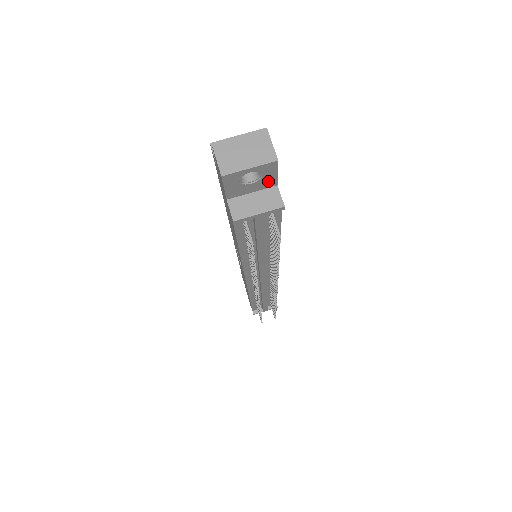
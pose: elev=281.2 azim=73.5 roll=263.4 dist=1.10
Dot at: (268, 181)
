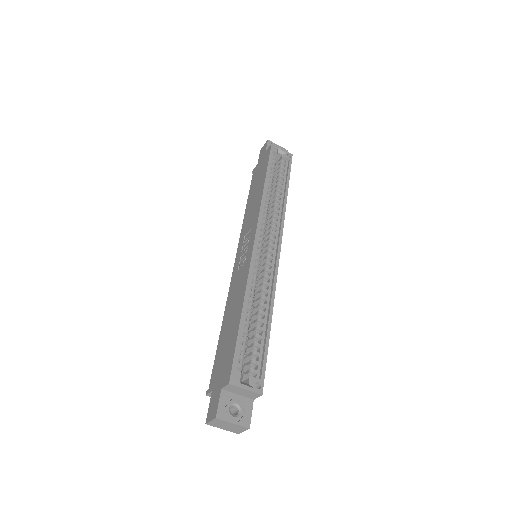
Dot at: occluded
